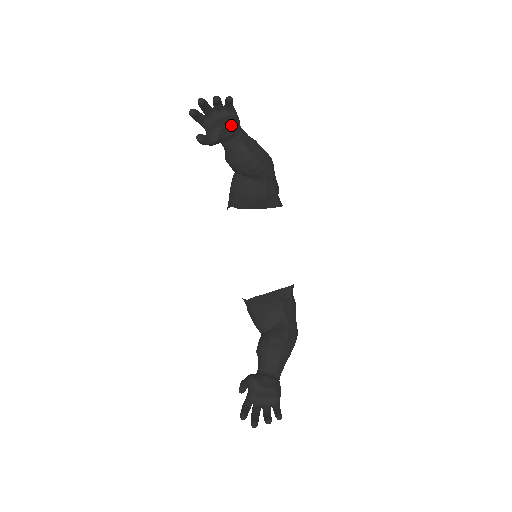
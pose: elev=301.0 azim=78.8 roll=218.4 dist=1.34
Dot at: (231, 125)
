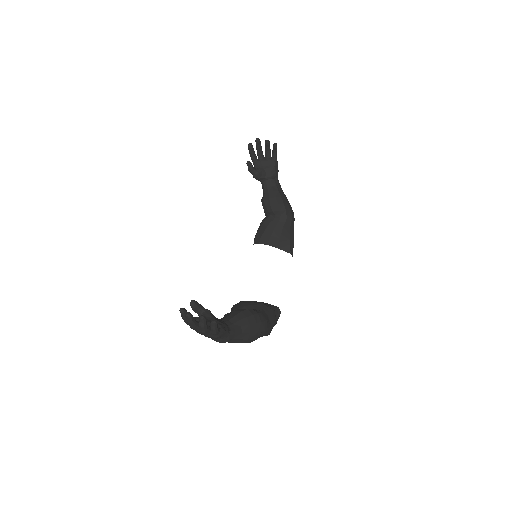
Dot at: (272, 168)
